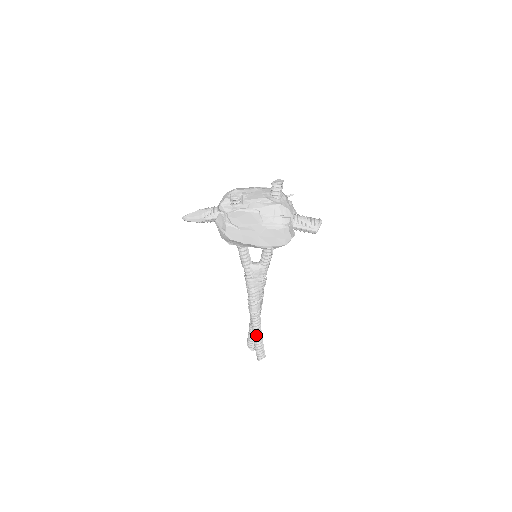
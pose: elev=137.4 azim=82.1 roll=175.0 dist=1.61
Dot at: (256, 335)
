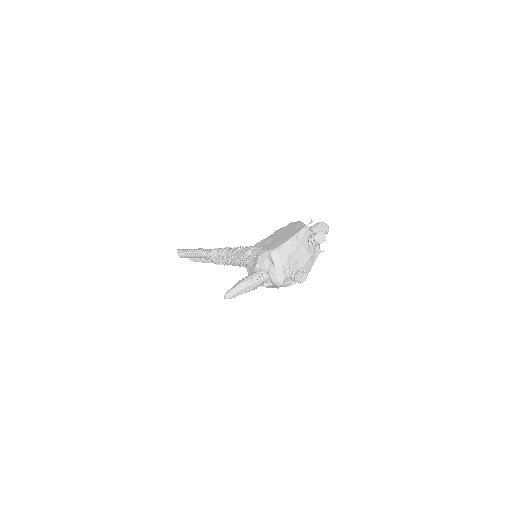
Dot at: occluded
